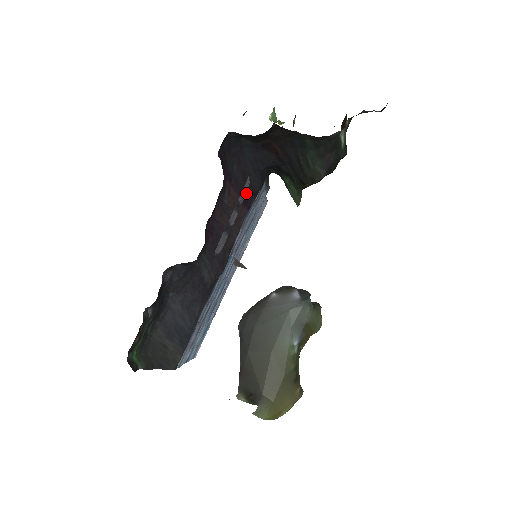
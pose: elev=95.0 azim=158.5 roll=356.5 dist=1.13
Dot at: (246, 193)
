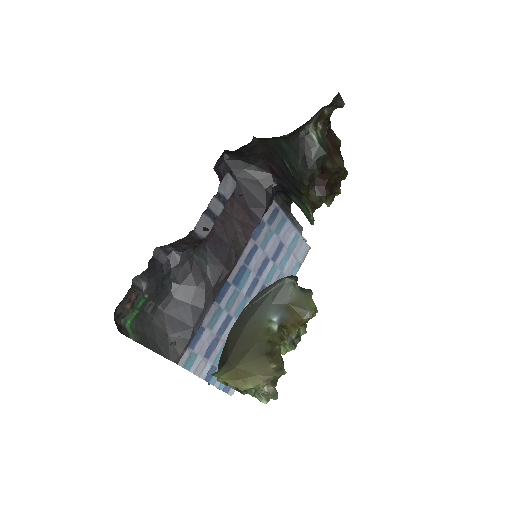
Dot at: (232, 191)
